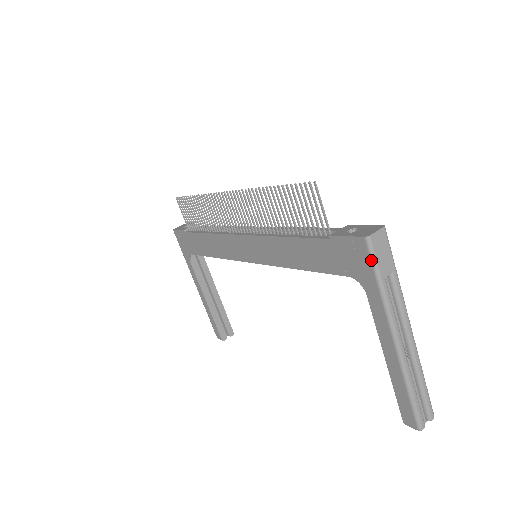
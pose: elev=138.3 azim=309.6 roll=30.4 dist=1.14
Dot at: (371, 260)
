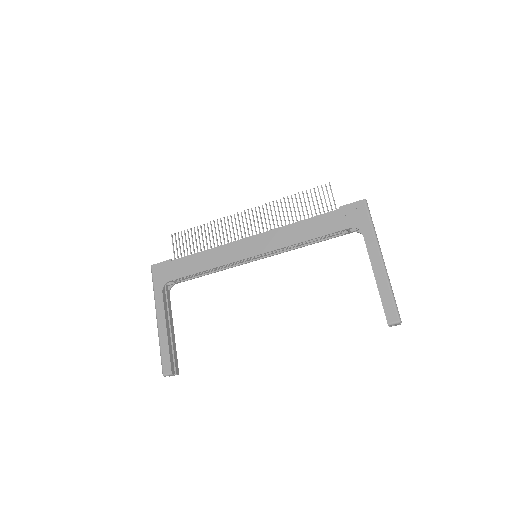
Dot at: (367, 211)
